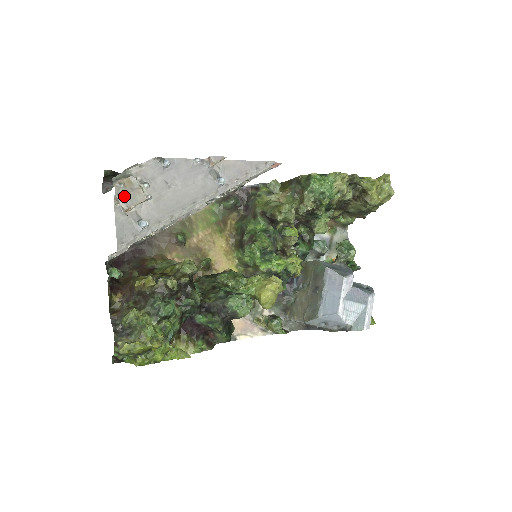
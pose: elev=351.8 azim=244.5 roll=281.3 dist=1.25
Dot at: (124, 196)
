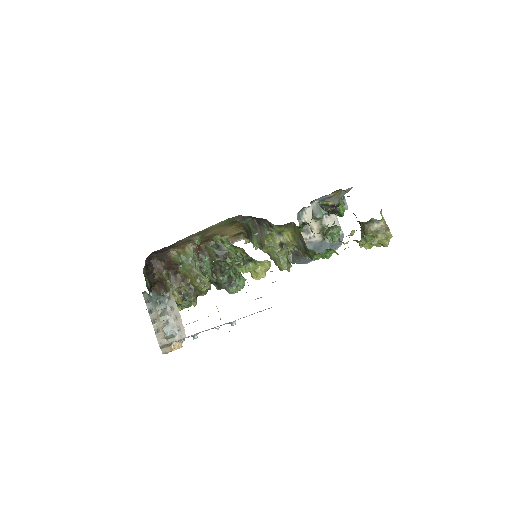
Dot at: occluded
